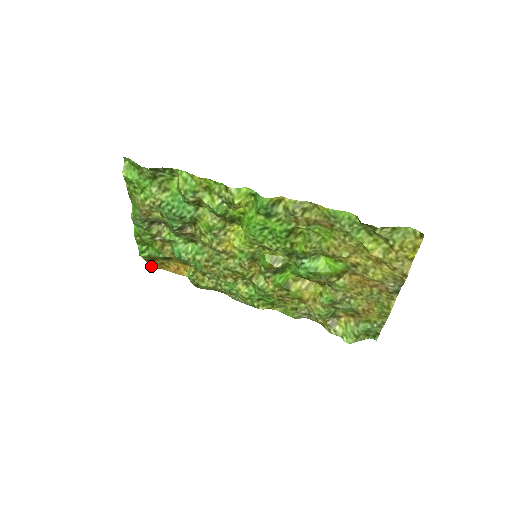
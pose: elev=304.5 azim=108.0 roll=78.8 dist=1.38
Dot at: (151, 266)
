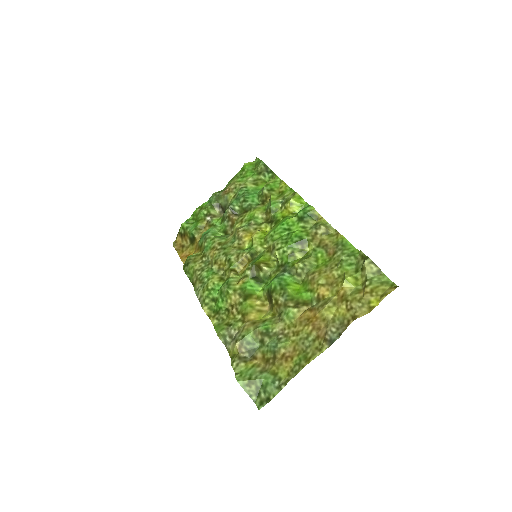
Dot at: (174, 244)
